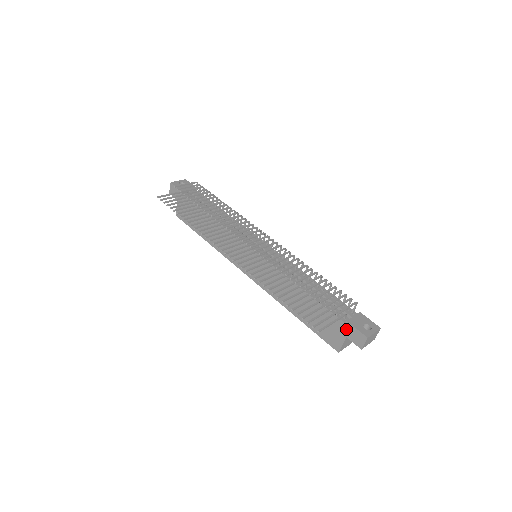
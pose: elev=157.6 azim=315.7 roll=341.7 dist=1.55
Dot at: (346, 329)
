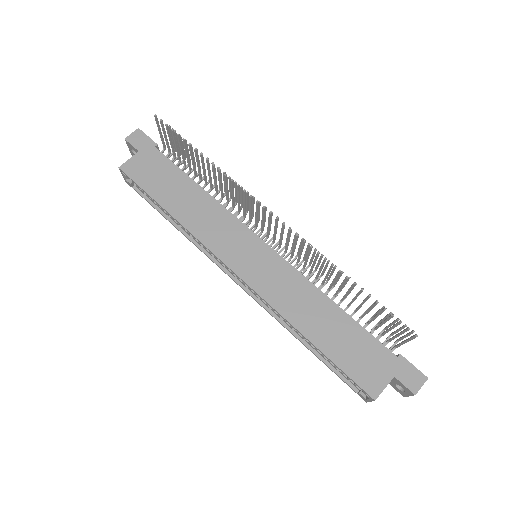
Dot at: (397, 365)
